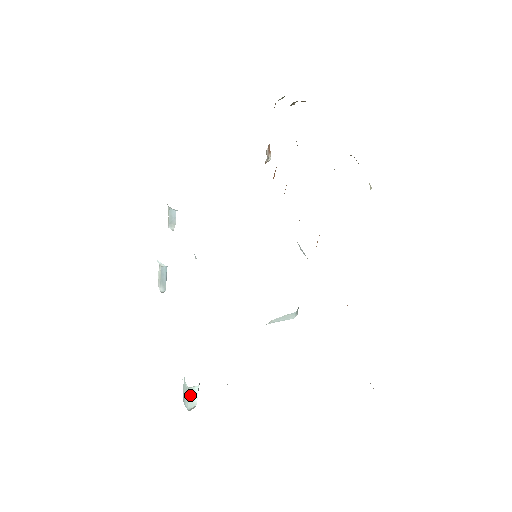
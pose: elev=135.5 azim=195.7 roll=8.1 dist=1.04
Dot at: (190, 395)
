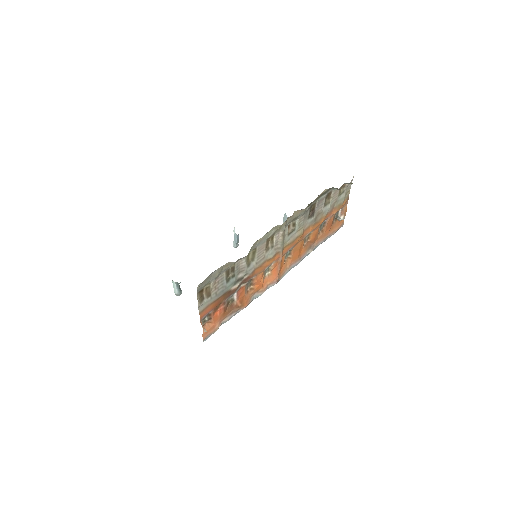
Dot at: (174, 285)
